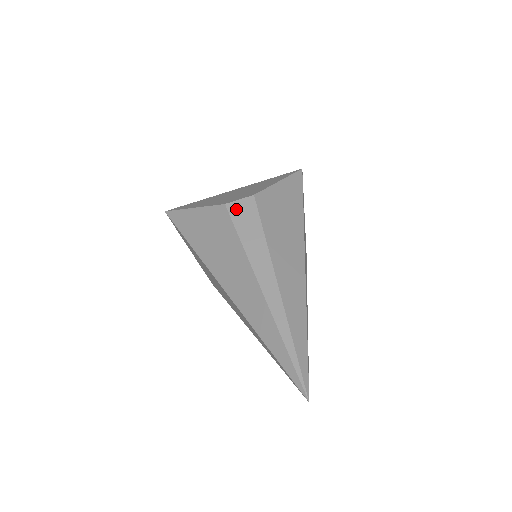
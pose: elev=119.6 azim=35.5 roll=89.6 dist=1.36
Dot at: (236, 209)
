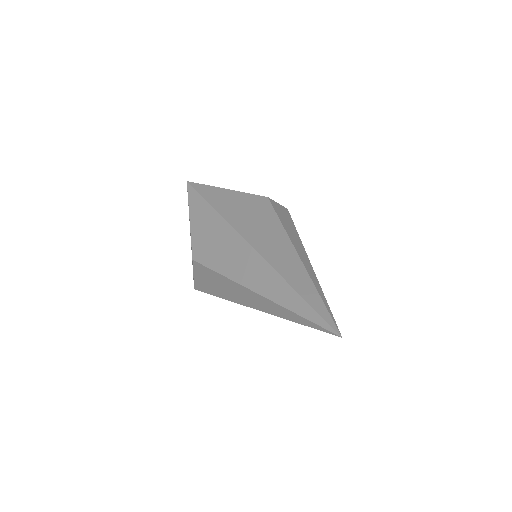
Dot at: (276, 205)
